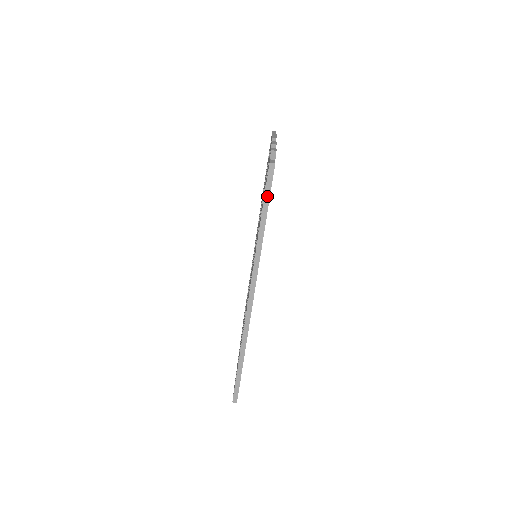
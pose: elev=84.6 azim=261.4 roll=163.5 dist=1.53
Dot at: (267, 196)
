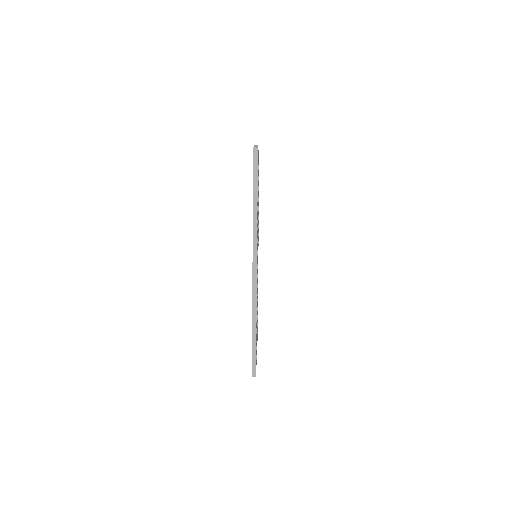
Dot at: (255, 175)
